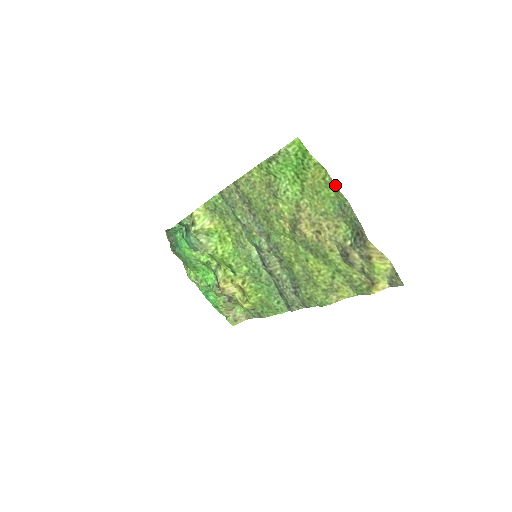
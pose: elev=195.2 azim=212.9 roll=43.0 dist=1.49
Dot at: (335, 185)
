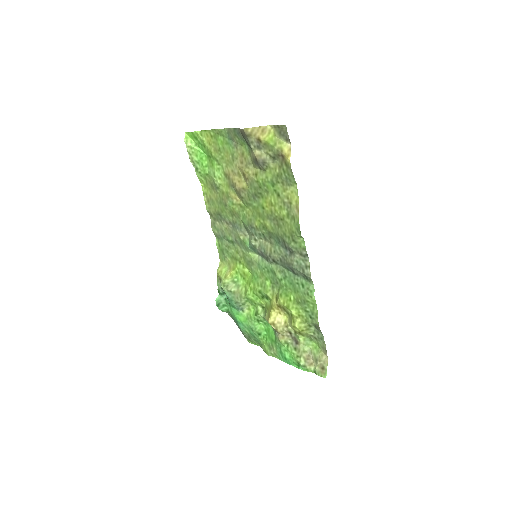
Dot at: (215, 130)
